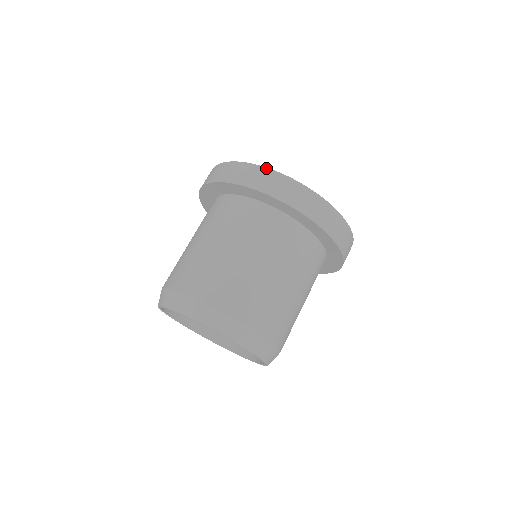
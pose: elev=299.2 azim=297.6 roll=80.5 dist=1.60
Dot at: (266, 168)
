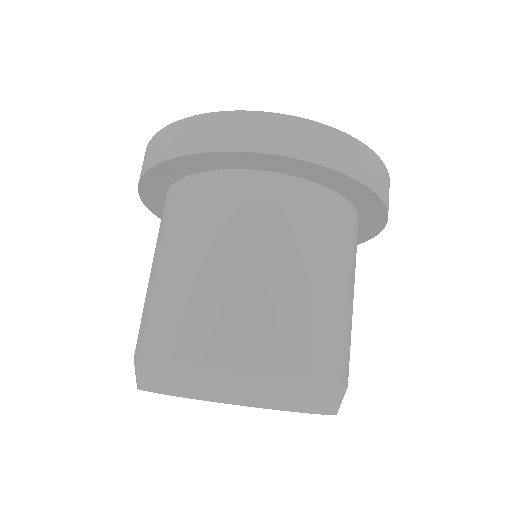
Dot at: (265, 113)
